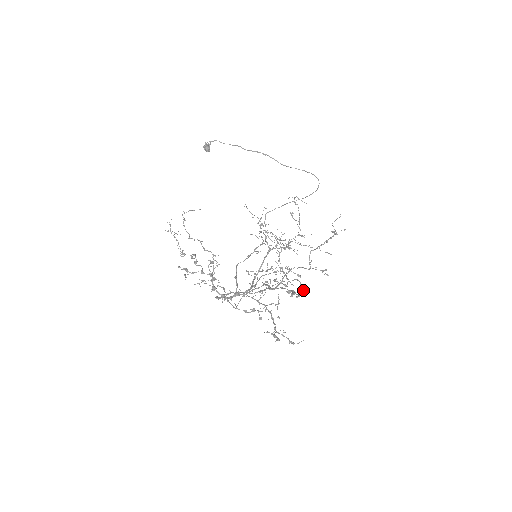
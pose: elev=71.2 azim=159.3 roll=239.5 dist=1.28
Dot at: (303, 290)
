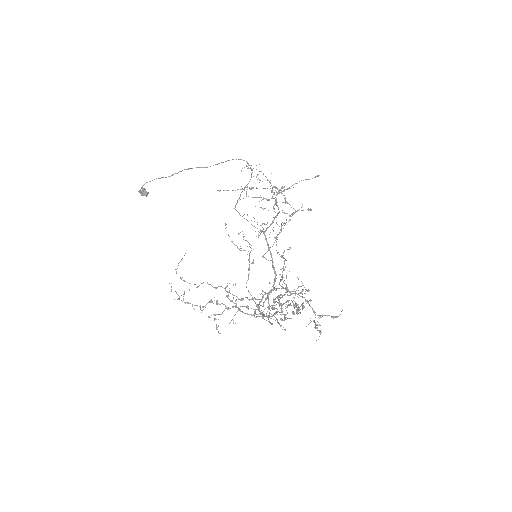
Dot at: (303, 303)
